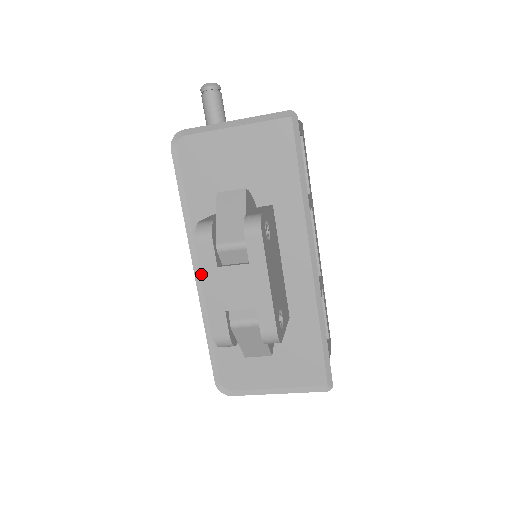
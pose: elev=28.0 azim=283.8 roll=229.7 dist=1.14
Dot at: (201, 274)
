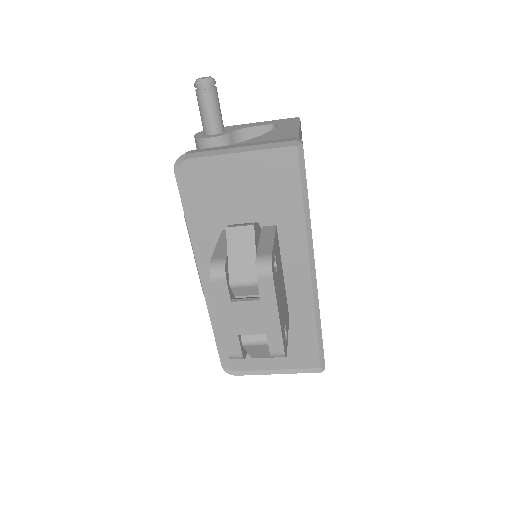
Dot at: (207, 282)
